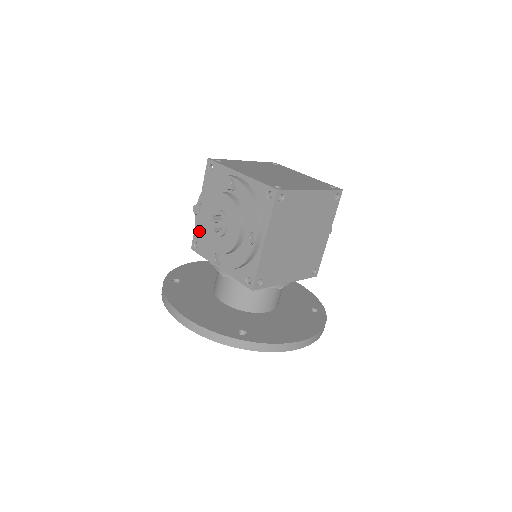
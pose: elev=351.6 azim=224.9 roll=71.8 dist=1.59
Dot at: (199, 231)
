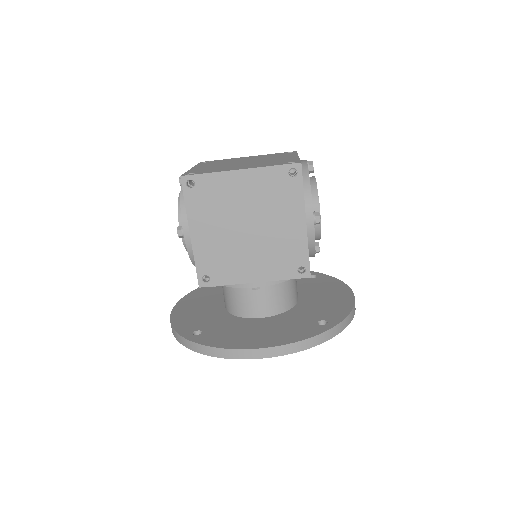
Dot at: occluded
